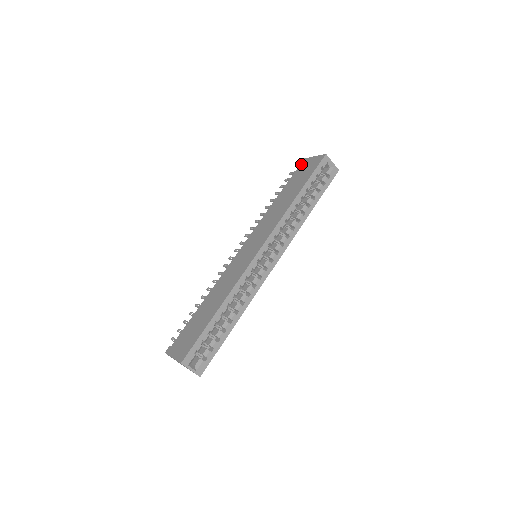
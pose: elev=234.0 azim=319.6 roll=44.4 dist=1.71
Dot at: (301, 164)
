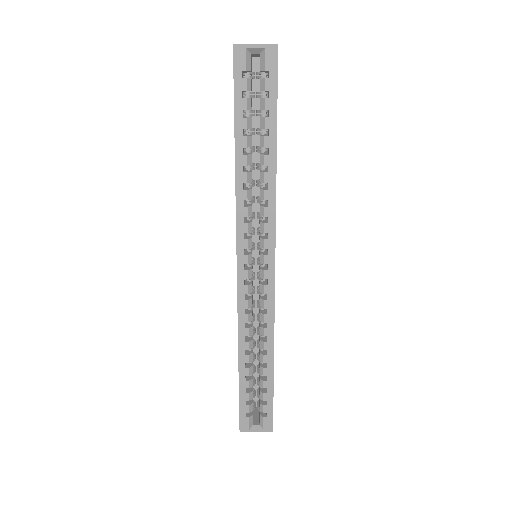
Dot at: occluded
